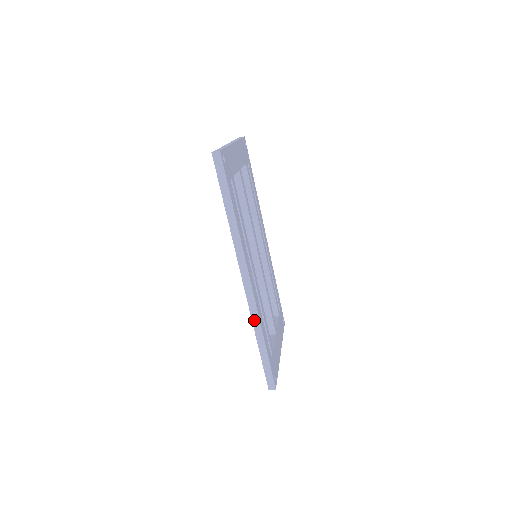
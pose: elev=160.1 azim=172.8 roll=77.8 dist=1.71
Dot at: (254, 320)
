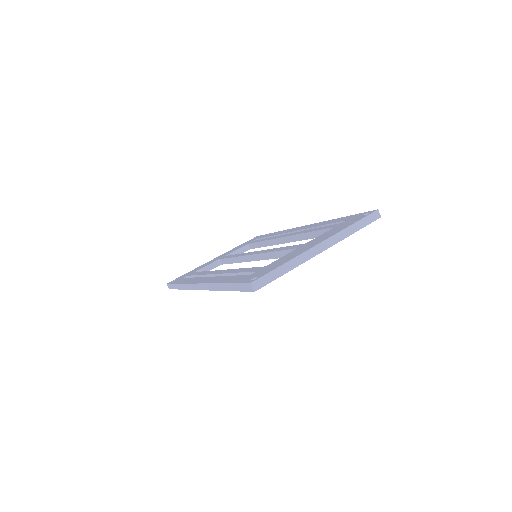
Dot at: (187, 285)
